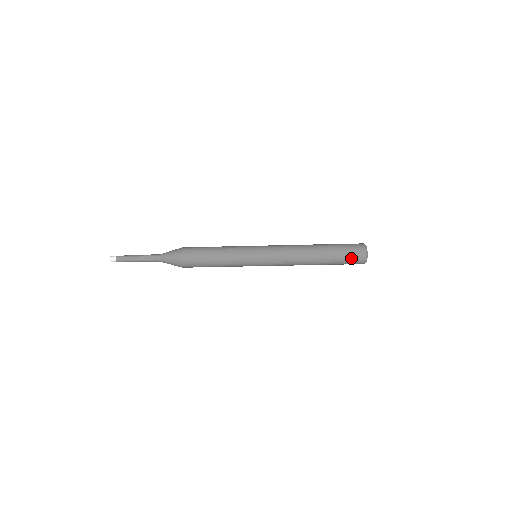
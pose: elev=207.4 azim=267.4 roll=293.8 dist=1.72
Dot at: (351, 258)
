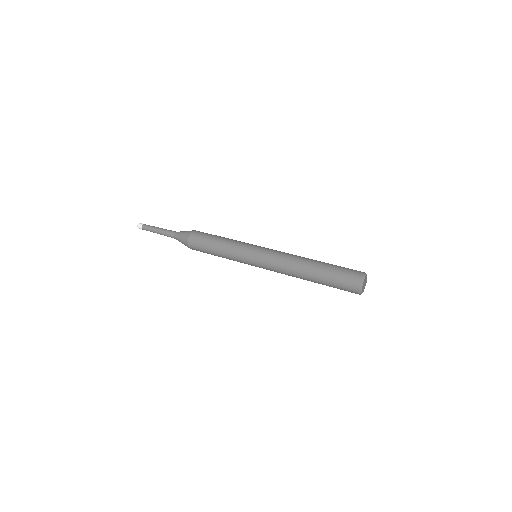
Dot at: occluded
